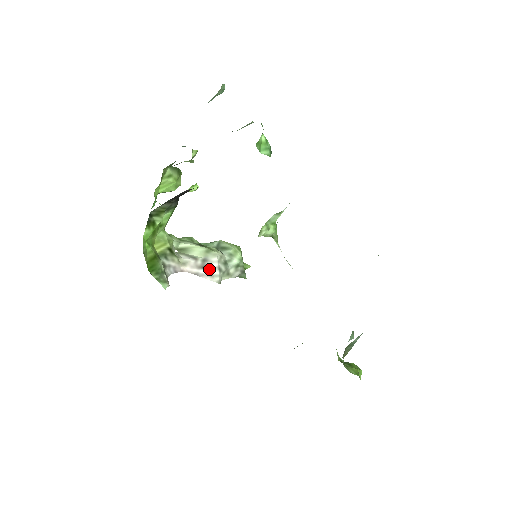
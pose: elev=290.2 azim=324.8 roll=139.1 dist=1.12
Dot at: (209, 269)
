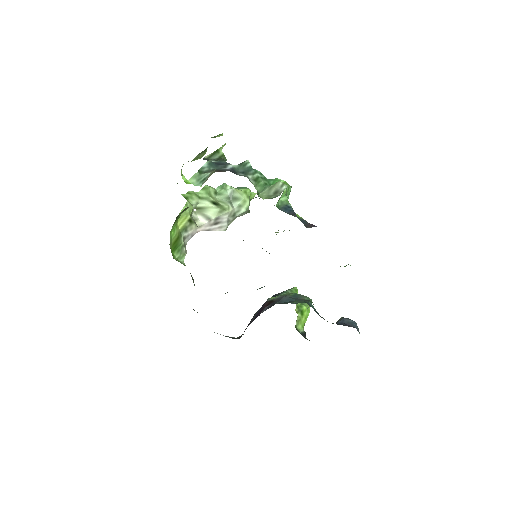
Dot at: (219, 223)
